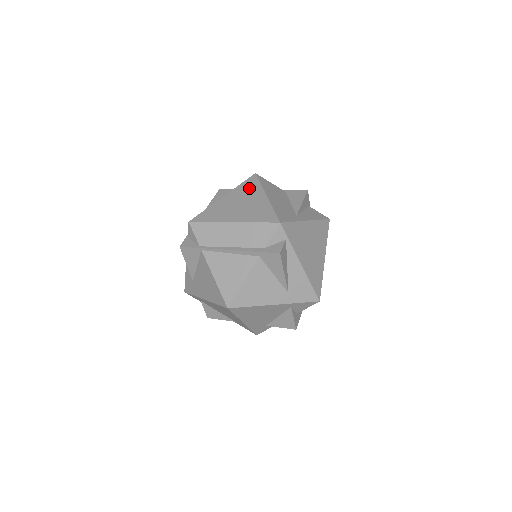
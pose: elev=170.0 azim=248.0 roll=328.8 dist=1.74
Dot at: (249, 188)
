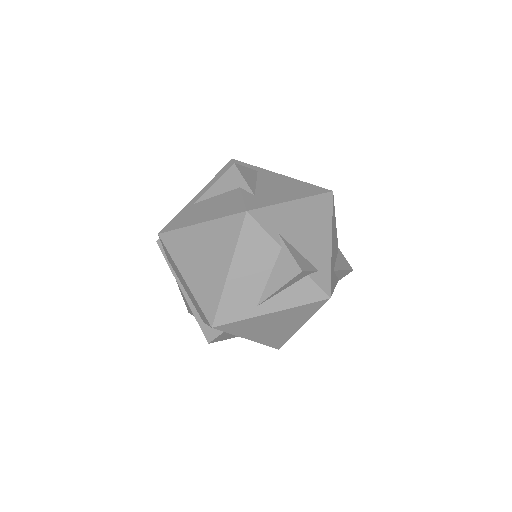
Dot at: (224, 237)
